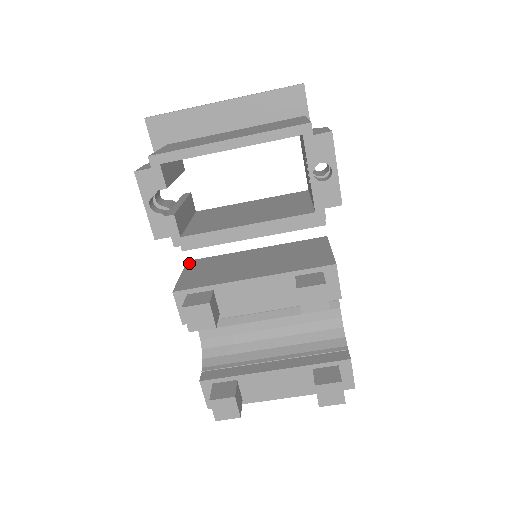
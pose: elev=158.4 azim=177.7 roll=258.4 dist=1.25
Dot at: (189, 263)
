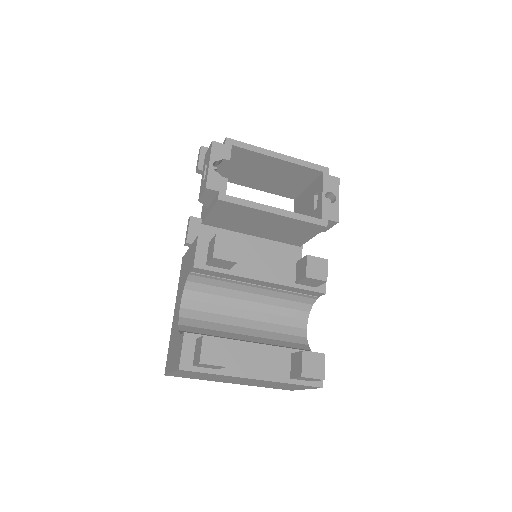
Dot at: occluded
